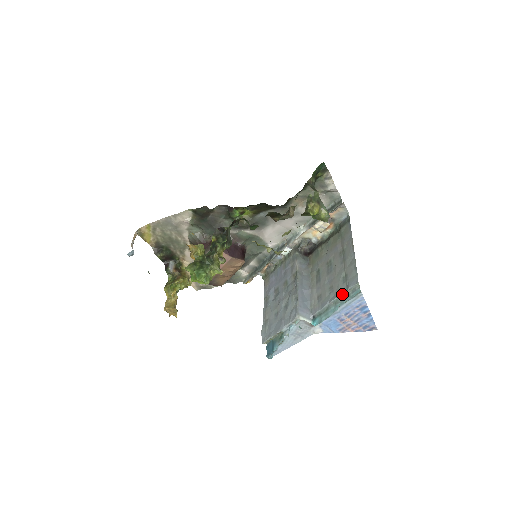
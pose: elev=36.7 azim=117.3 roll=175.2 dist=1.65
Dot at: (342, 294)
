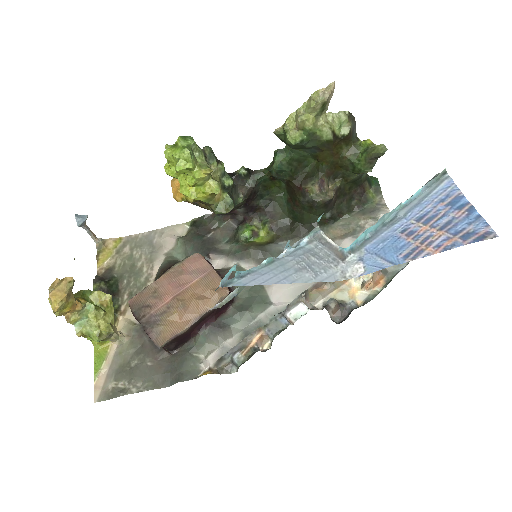
Dot at: occluded
